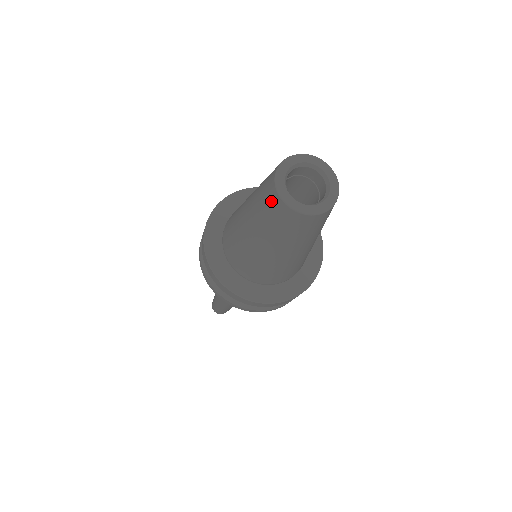
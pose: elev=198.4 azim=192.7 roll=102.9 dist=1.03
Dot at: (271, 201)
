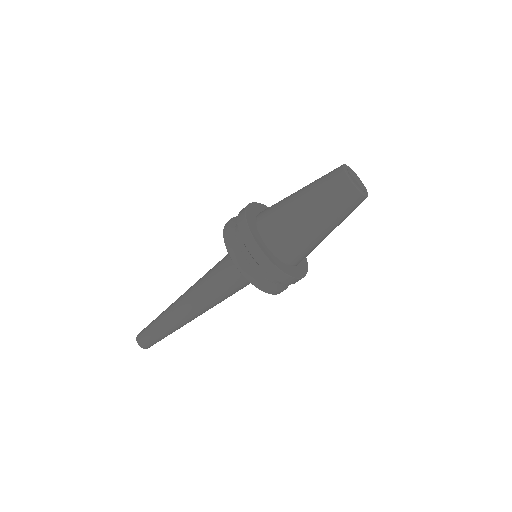
Dot at: (334, 171)
